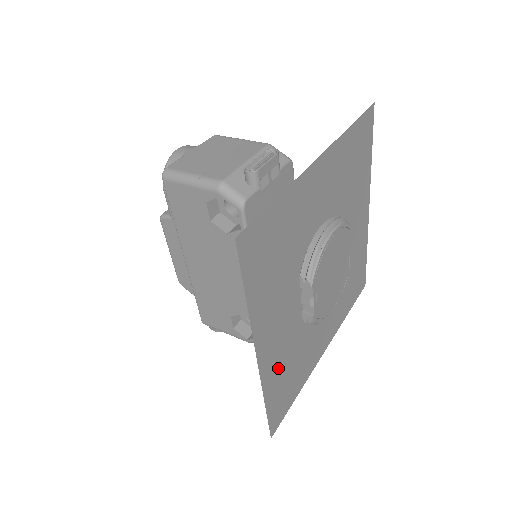
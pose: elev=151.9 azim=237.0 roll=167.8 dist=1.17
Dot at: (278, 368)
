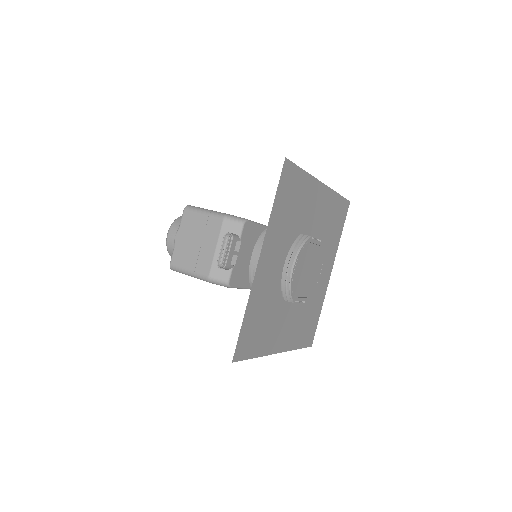
Dot at: (296, 332)
